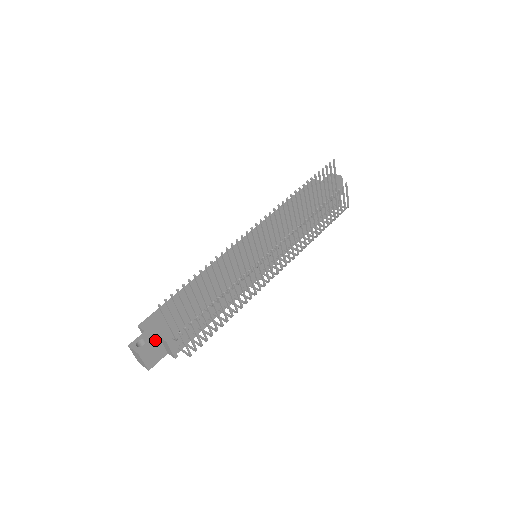
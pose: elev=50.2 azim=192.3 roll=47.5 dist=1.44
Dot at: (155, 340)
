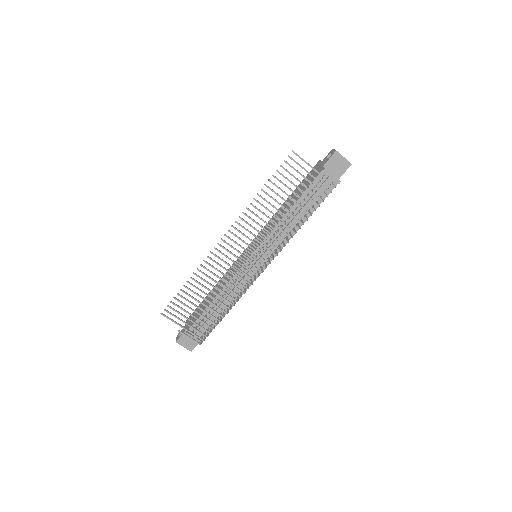
Dot at: (185, 332)
